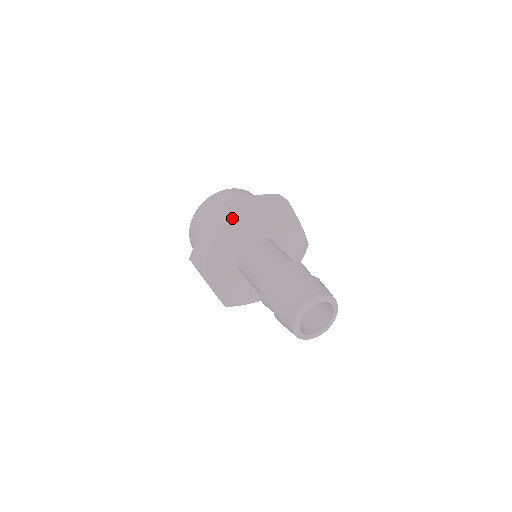
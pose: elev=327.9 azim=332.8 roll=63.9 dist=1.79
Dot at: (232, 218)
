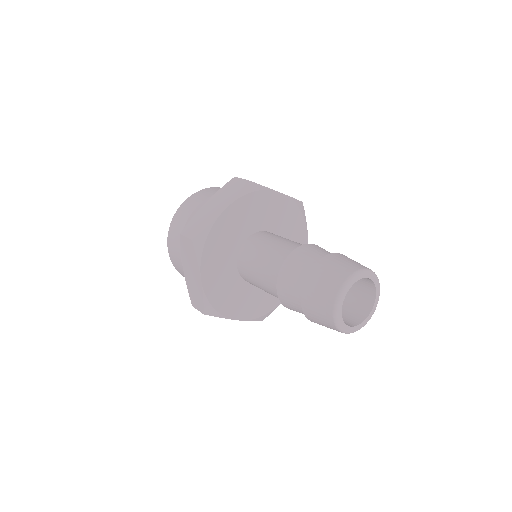
Dot at: (202, 245)
